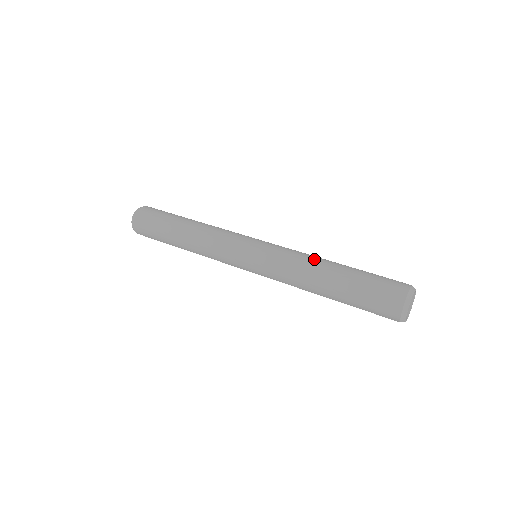
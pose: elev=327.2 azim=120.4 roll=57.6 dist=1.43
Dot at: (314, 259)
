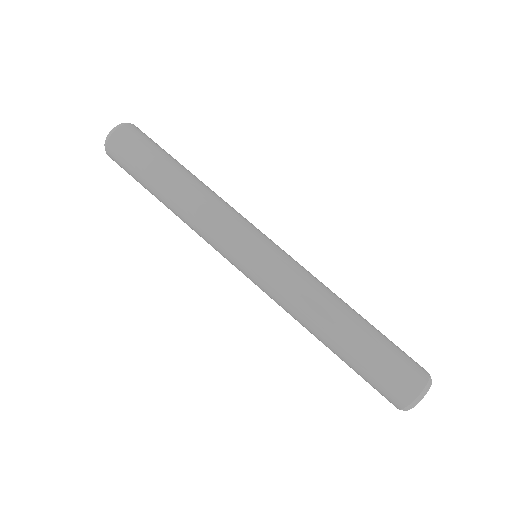
Dot at: (308, 321)
